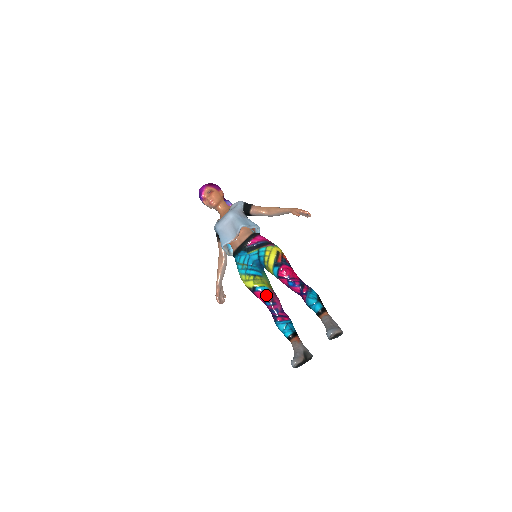
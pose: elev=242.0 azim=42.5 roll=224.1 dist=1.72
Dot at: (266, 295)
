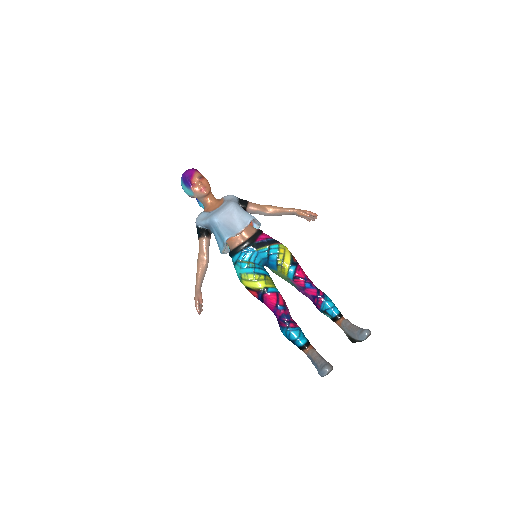
Dot at: (279, 297)
